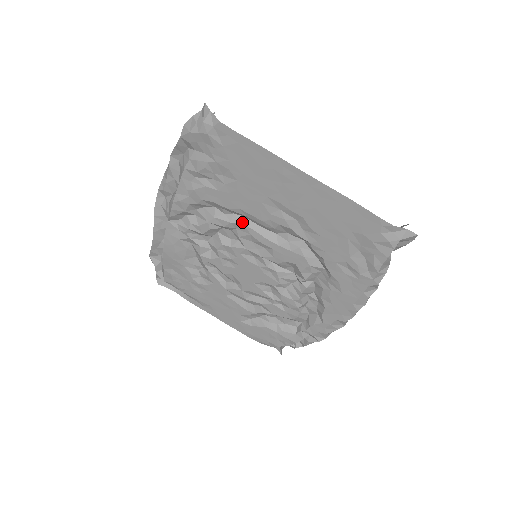
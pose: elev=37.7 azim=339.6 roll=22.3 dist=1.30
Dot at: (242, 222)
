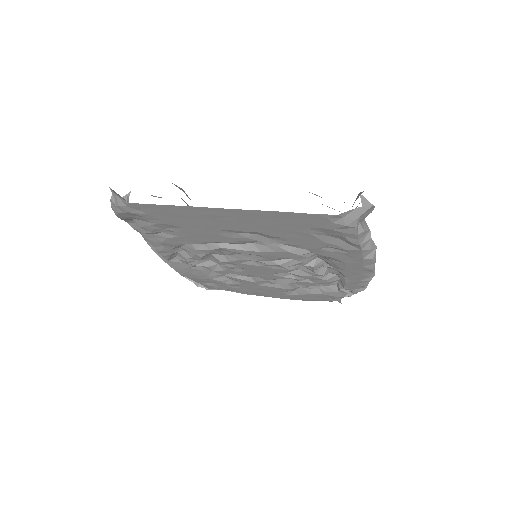
Dot at: (218, 247)
